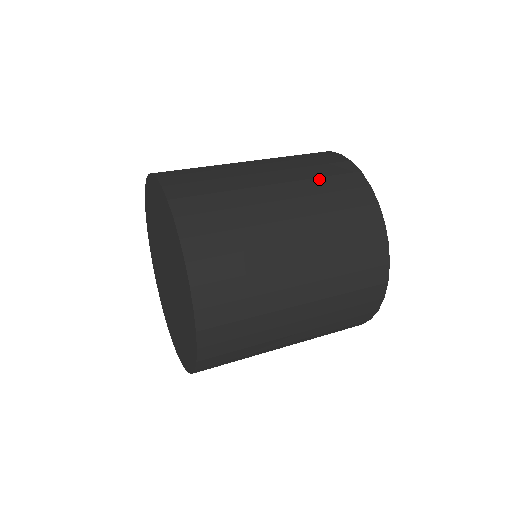
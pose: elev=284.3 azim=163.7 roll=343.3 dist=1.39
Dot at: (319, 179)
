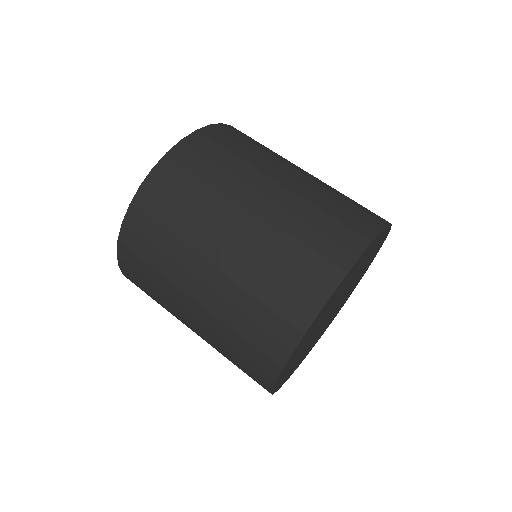
Dot at: (309, 225)
